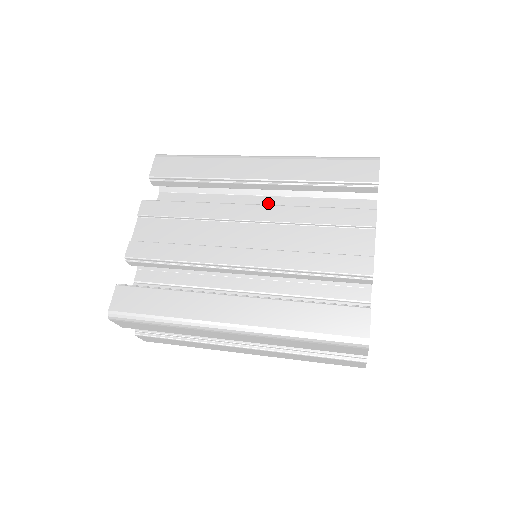
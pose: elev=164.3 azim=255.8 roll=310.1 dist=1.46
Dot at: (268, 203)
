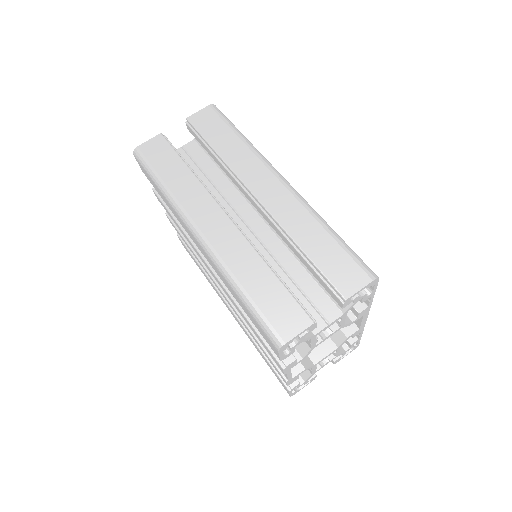
Dot at: occluded
